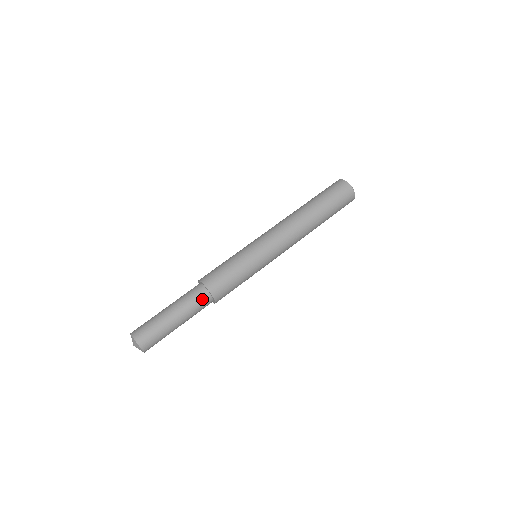
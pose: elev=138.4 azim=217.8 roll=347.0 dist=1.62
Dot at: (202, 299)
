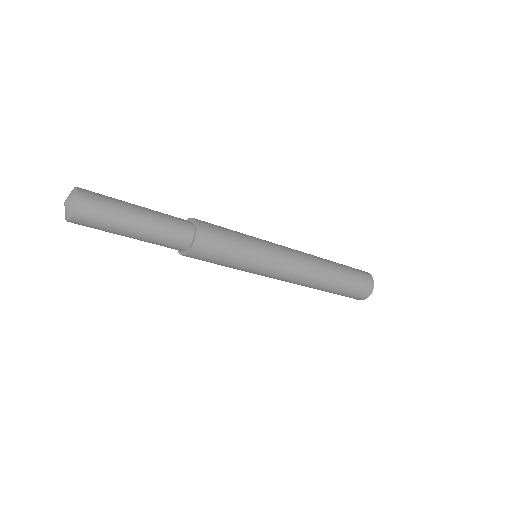
Dot at: (182, 232)
